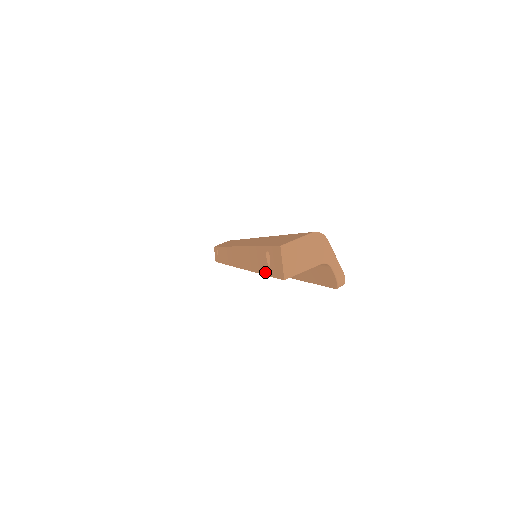
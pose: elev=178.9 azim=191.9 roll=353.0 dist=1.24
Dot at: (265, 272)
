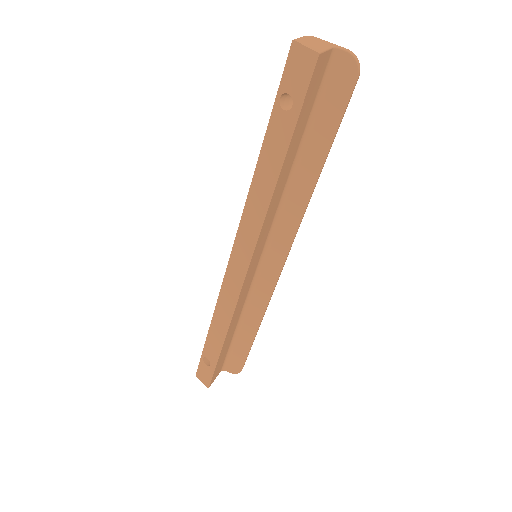
Dot at: (291, 129)
